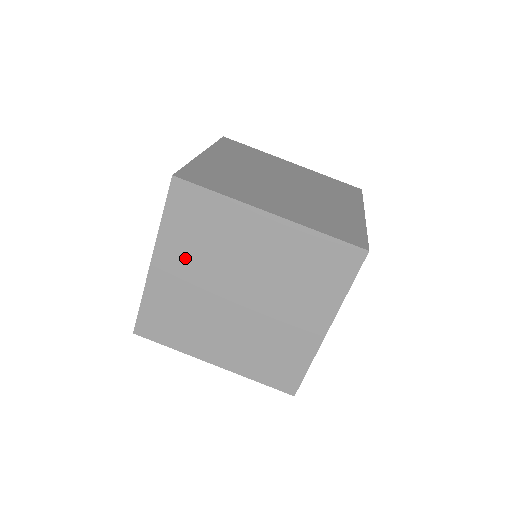
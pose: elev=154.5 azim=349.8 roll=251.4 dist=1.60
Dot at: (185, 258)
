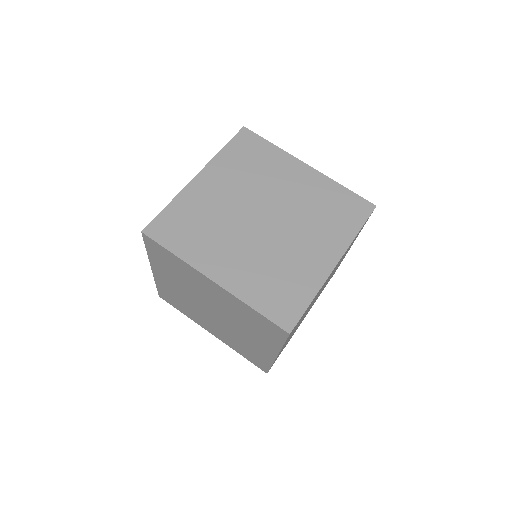
Dot at: (228, 179)
